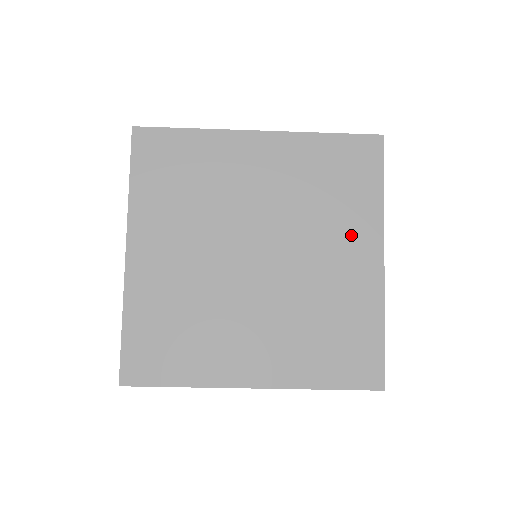
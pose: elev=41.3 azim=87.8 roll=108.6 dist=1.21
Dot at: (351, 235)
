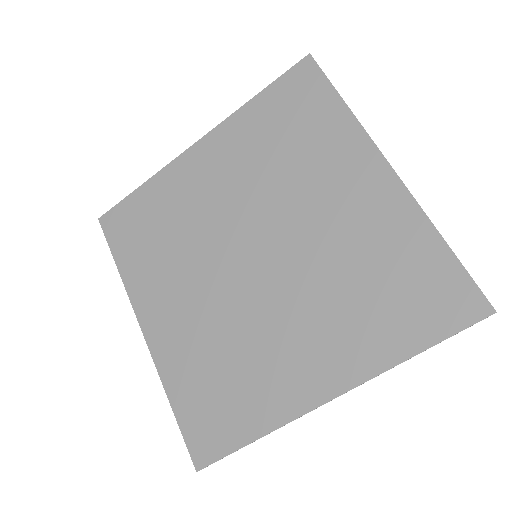
Dot at: (337, 168)
